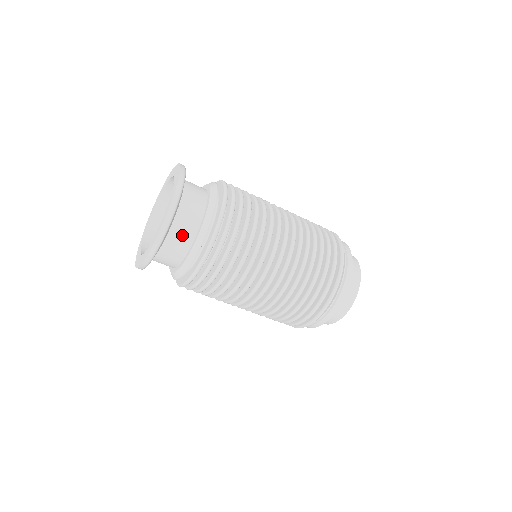
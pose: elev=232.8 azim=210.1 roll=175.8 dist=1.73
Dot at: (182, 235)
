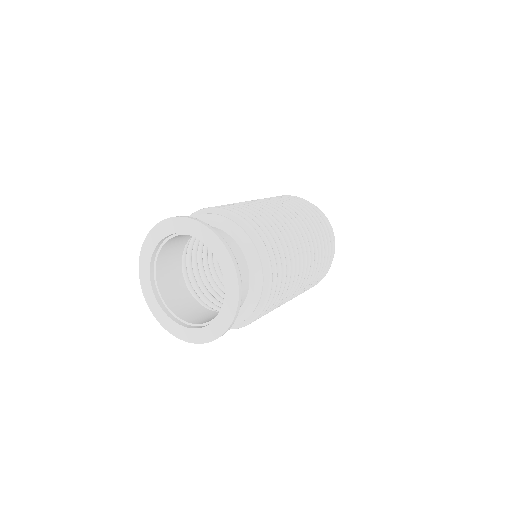
Dot at: occluded
